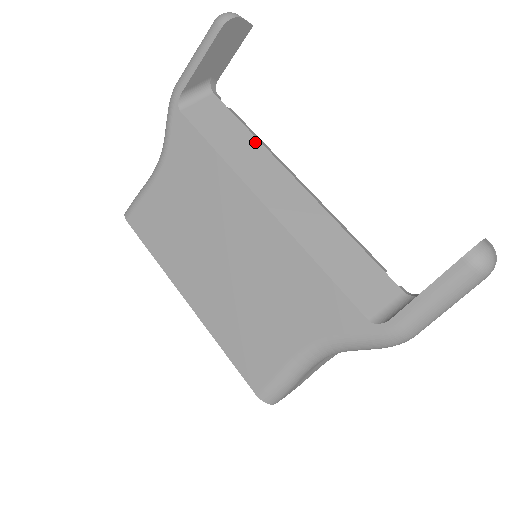
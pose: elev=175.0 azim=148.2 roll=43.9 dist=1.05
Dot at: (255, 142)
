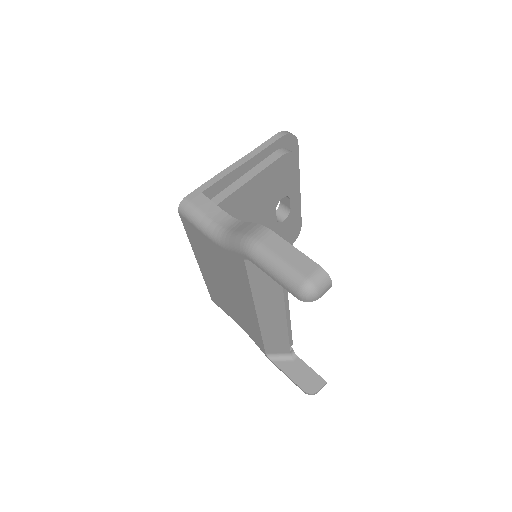
Dot at: (280, 292)
